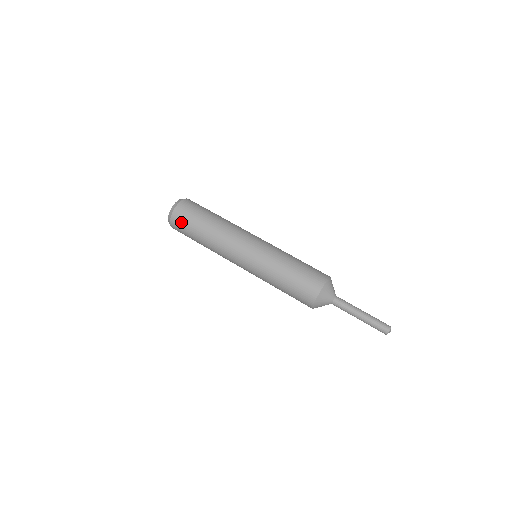
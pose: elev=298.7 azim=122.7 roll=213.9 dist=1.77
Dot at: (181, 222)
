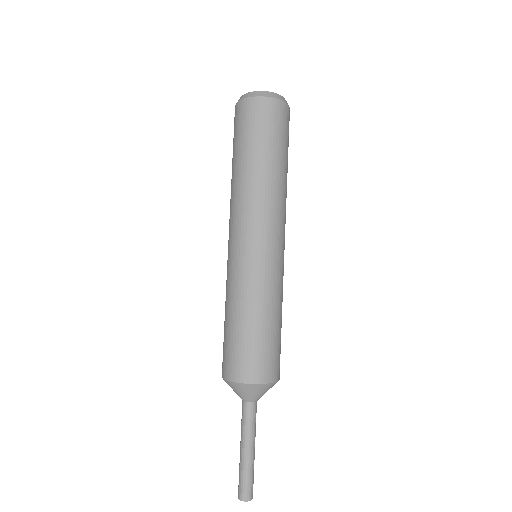
Dot at: (260, 117)
